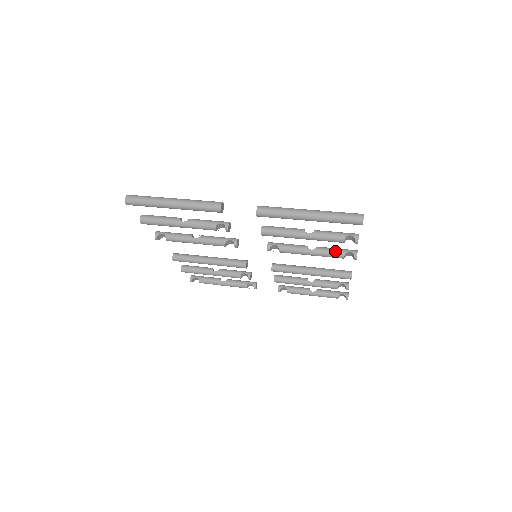
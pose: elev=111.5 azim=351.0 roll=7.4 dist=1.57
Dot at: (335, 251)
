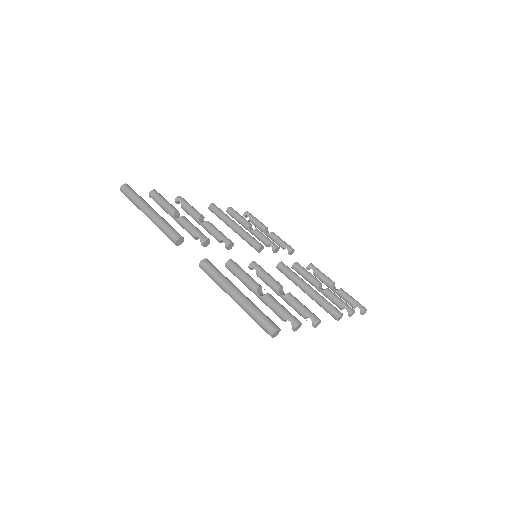
Dot at: (298, 309)
